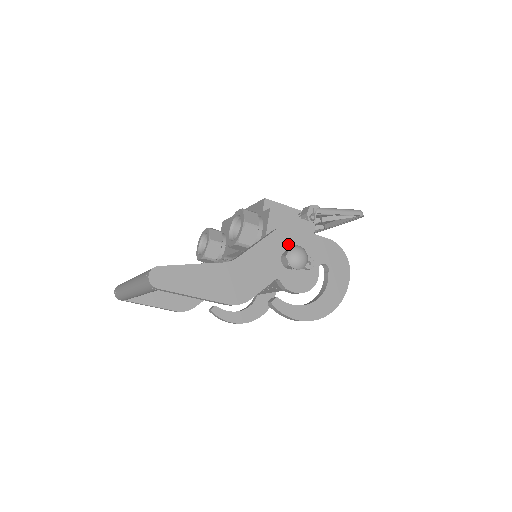
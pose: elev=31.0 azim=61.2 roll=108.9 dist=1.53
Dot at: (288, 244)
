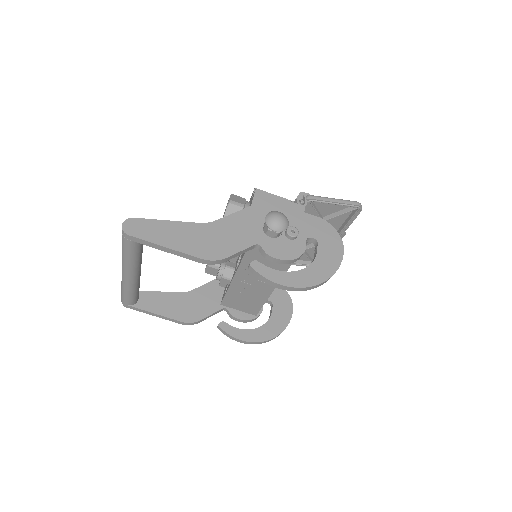
Dot at: occluded
